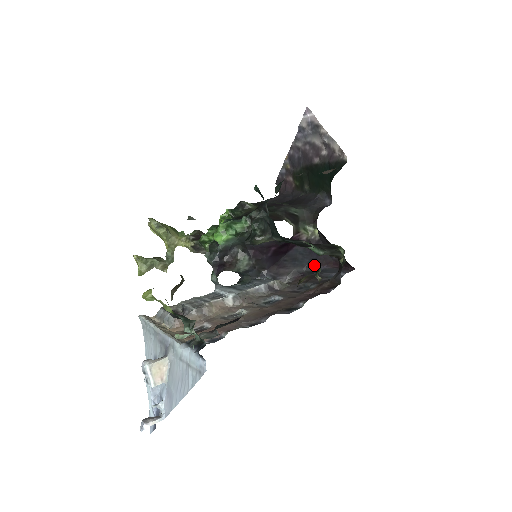
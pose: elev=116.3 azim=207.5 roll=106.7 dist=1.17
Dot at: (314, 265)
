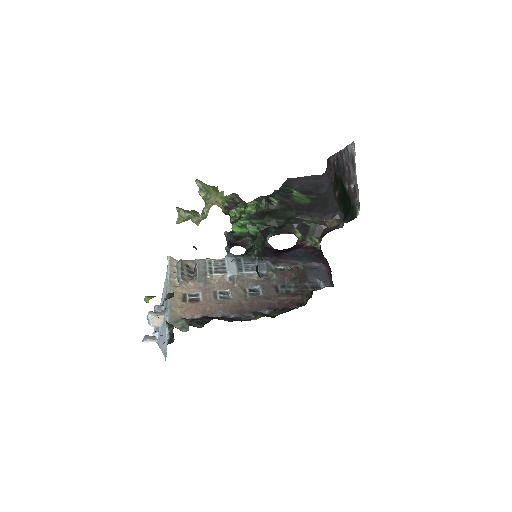
Dot at: (312, 261)
